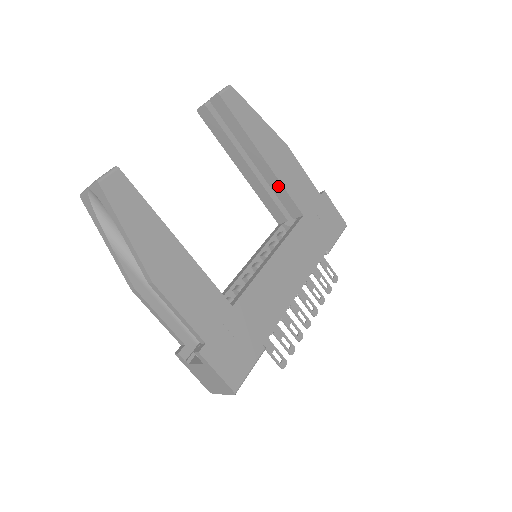
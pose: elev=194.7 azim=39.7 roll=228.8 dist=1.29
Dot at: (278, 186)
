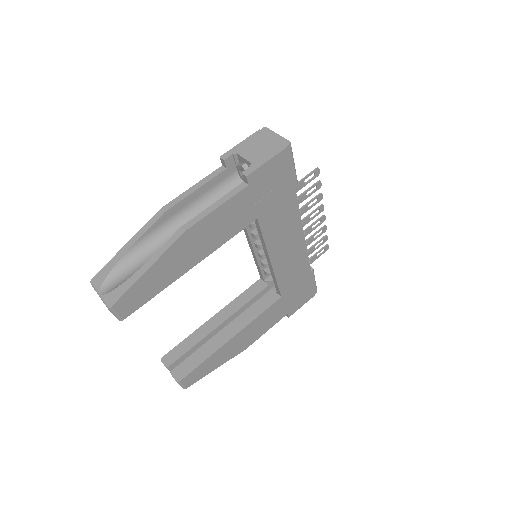
Dot at: occluded
